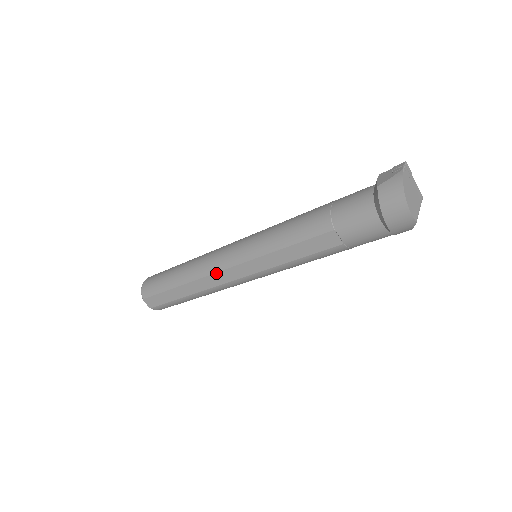
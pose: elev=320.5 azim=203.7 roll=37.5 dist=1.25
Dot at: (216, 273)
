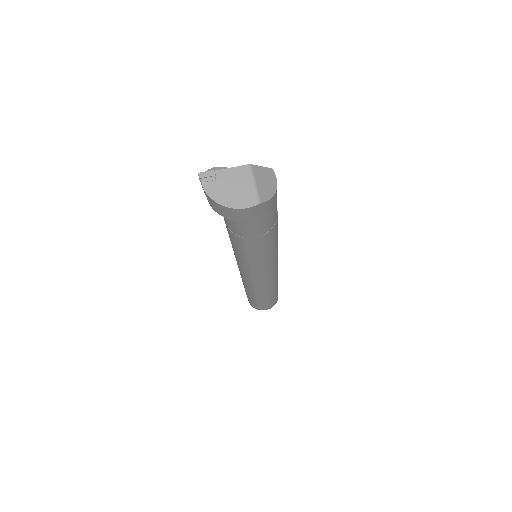
Dot at: (253, 285)
